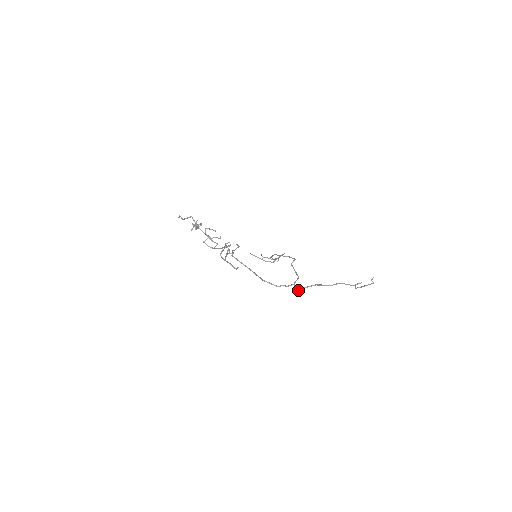
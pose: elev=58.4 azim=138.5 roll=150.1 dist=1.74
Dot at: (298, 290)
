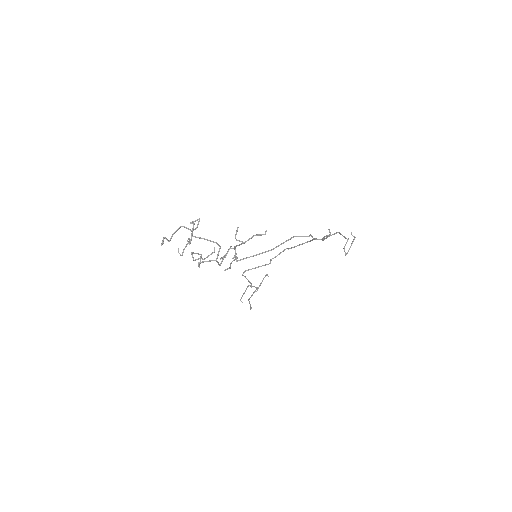
Dot at: (324, 236)
